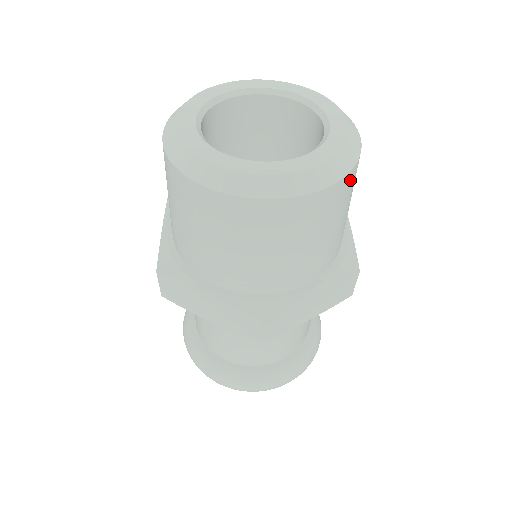
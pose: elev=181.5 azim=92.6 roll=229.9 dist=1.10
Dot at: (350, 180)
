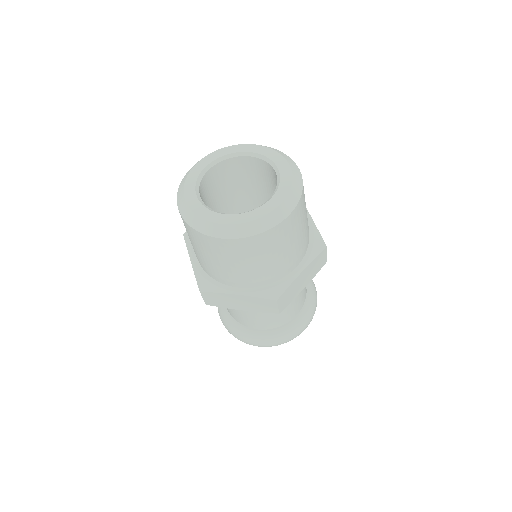
Dot at: (256, 241)
